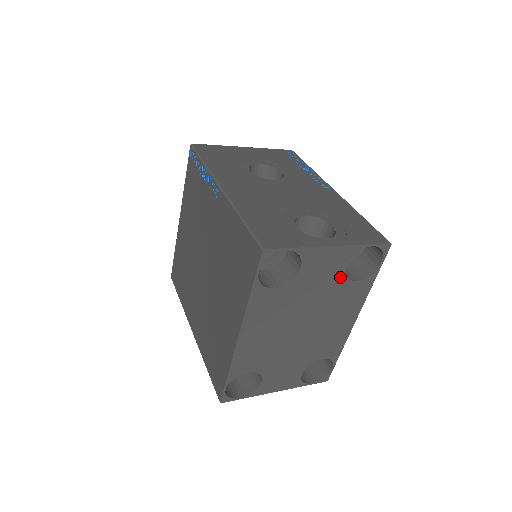
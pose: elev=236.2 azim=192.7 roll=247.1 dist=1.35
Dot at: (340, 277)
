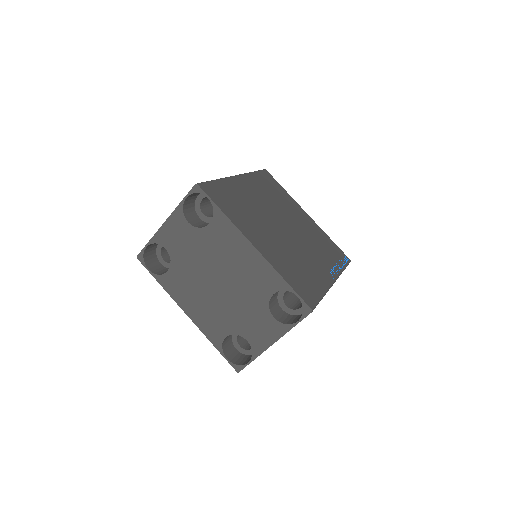
Dot at: (195, 232)
